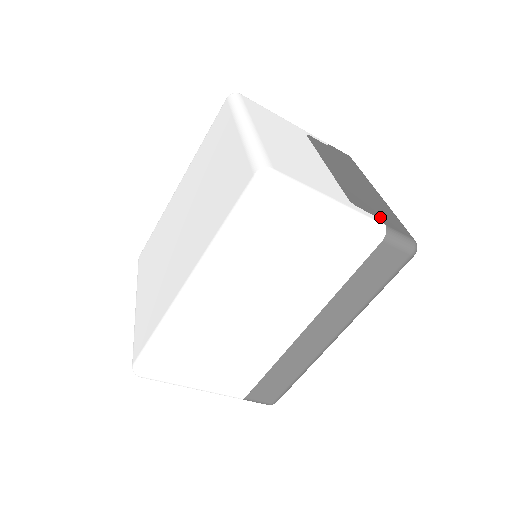
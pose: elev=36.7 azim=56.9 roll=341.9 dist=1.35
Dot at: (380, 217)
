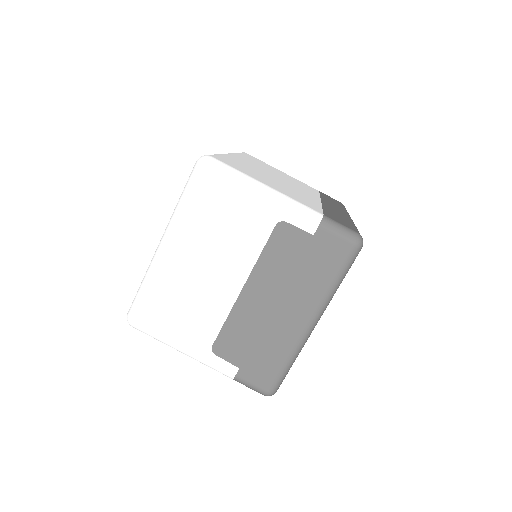
Dot at: occluded
